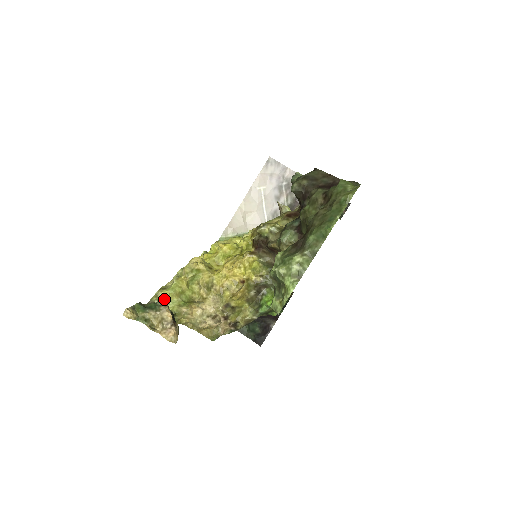
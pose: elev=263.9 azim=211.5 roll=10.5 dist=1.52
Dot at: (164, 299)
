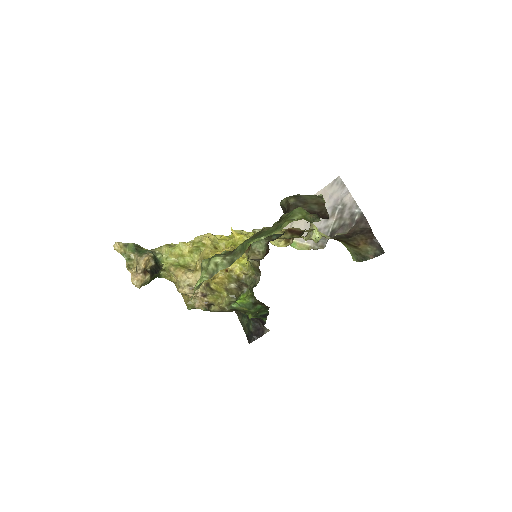
Dot at: (165, 253)
